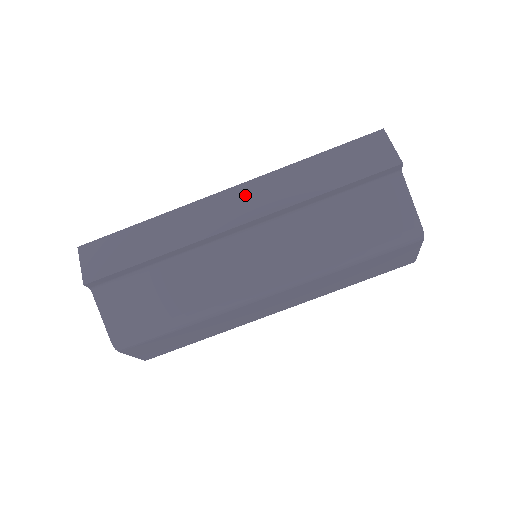
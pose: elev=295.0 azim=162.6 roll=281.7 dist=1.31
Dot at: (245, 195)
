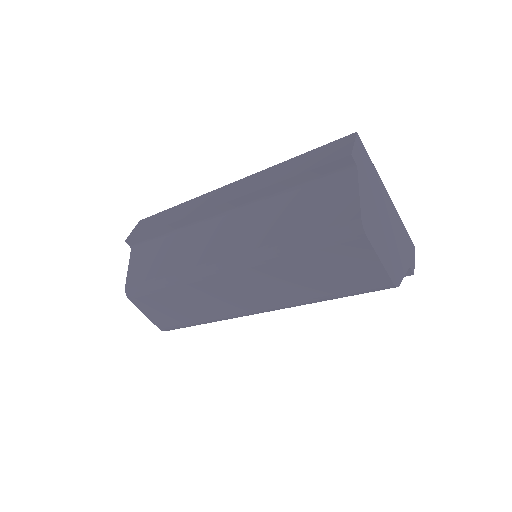
Dot at: (236, 186)
